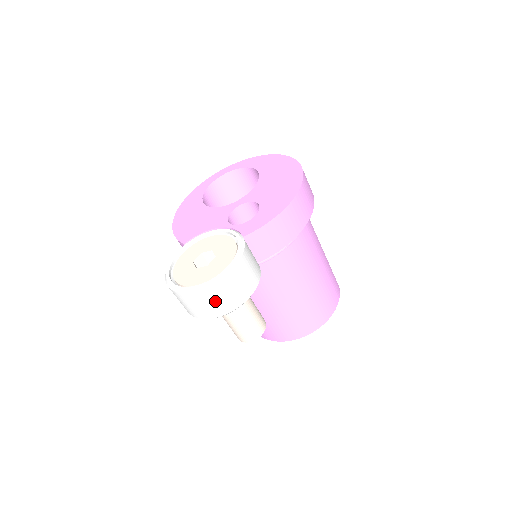
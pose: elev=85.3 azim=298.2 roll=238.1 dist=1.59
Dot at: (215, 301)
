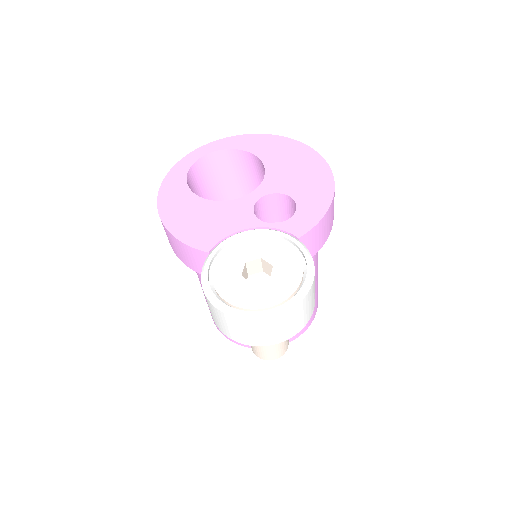
Dot at: (292, 322)
